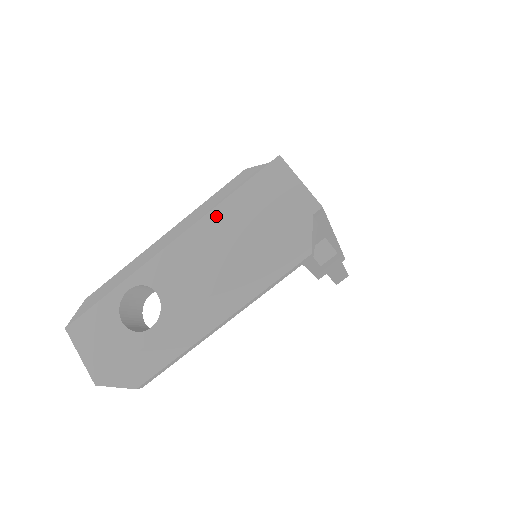
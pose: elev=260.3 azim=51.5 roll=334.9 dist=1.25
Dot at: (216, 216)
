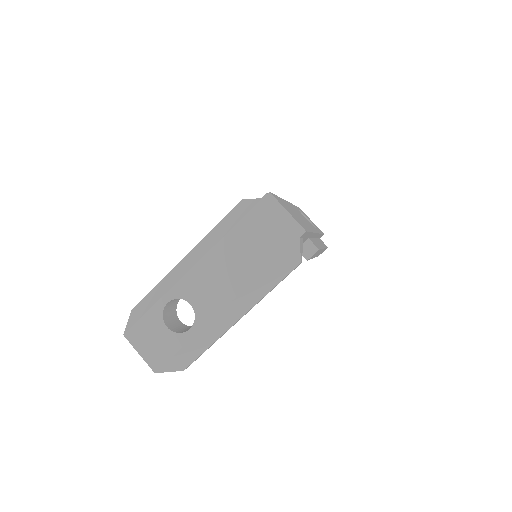
Dot at: (226, 243)
